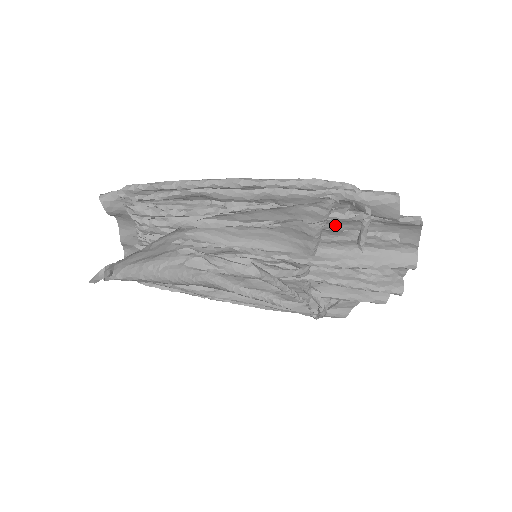
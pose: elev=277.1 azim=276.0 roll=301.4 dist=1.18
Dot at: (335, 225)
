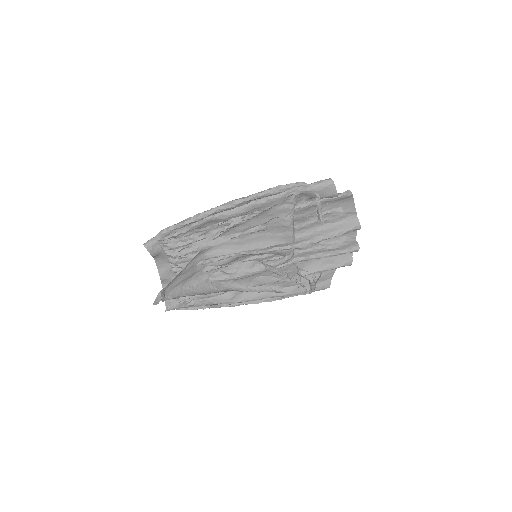
Dot at: (300, 214)
